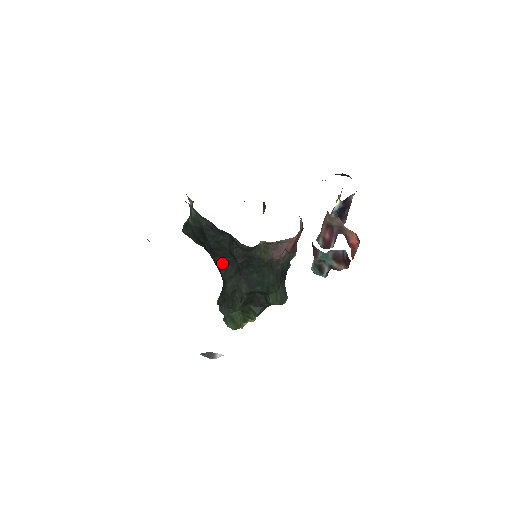
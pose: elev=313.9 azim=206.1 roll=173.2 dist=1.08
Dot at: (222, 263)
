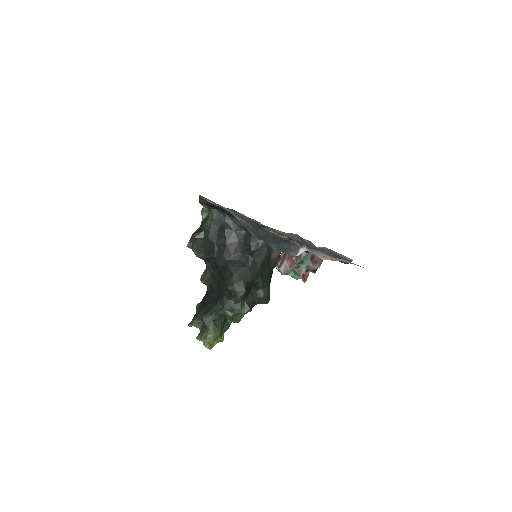
Dot at: (230, 259)
